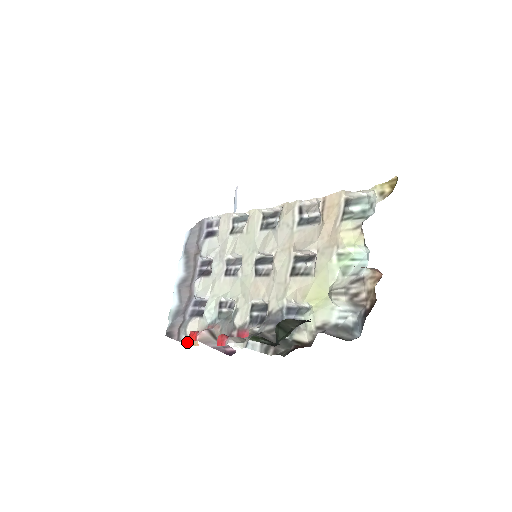
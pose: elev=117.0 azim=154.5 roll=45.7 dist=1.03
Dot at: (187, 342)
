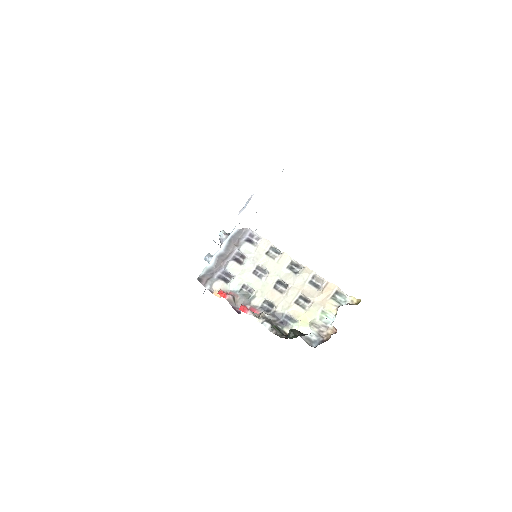
Dot at: (210, 290)
